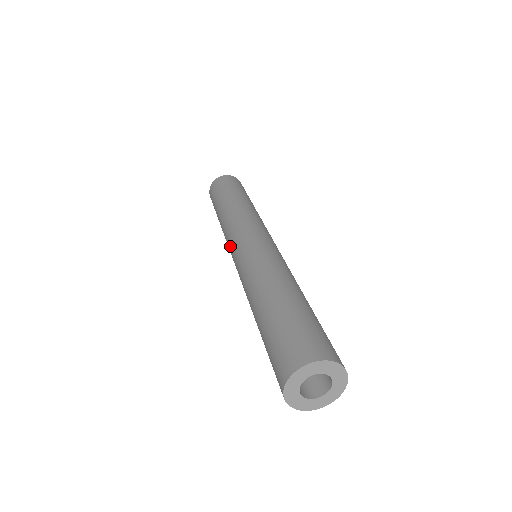
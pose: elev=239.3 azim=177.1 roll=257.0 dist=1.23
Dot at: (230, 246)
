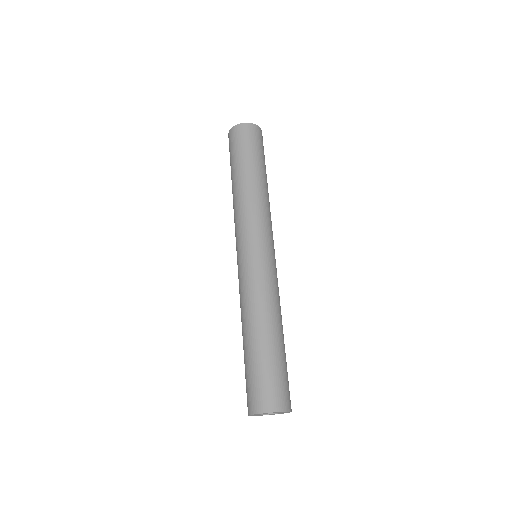
Dot at: (244, 235)
